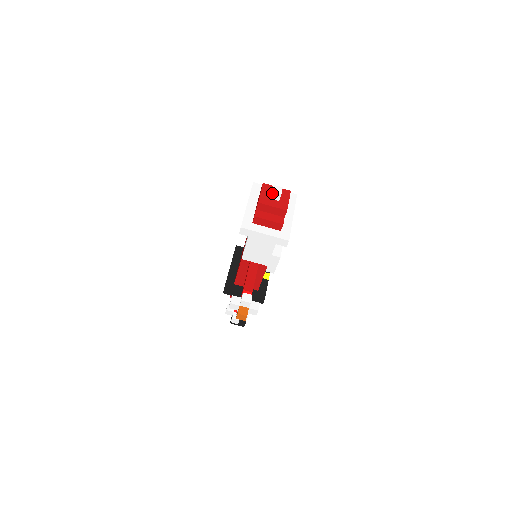
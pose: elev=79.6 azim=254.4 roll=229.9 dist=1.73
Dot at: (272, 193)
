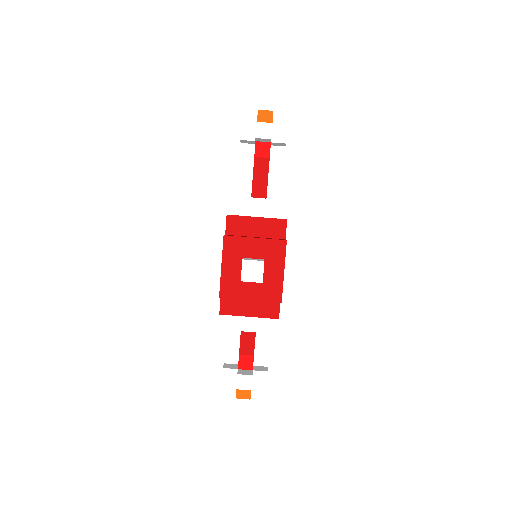
Dot at: (243, 280)
